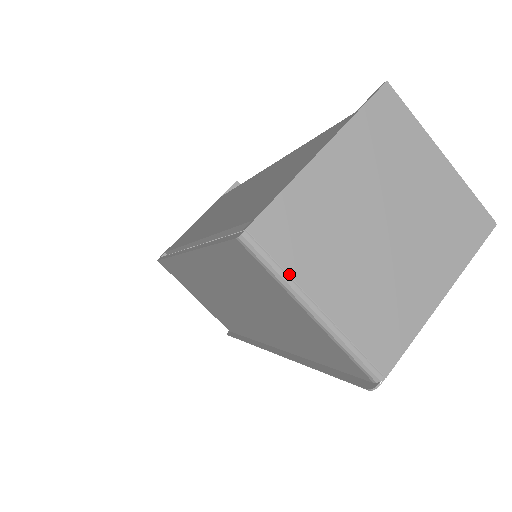
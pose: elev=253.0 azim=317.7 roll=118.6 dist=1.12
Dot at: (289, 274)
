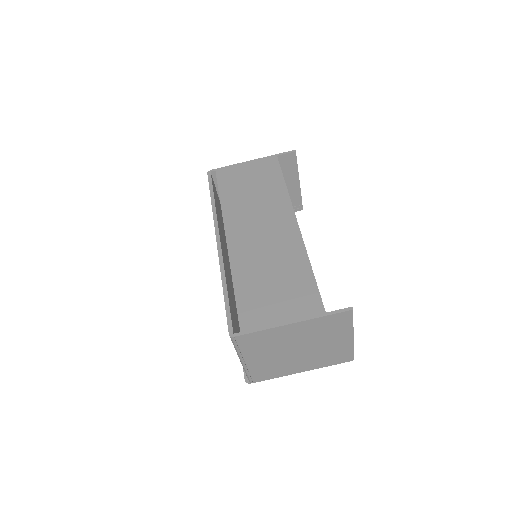
Dot at: (241, 351)
